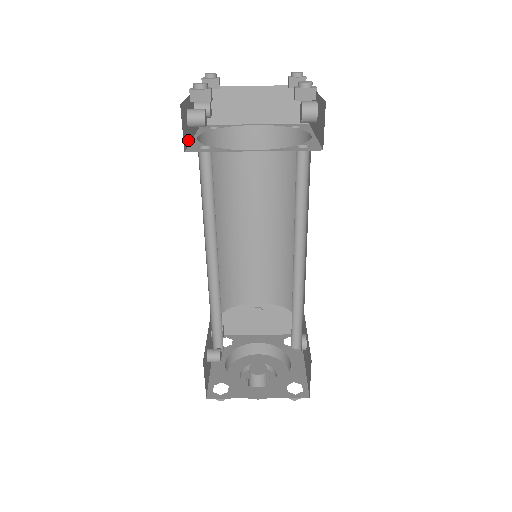
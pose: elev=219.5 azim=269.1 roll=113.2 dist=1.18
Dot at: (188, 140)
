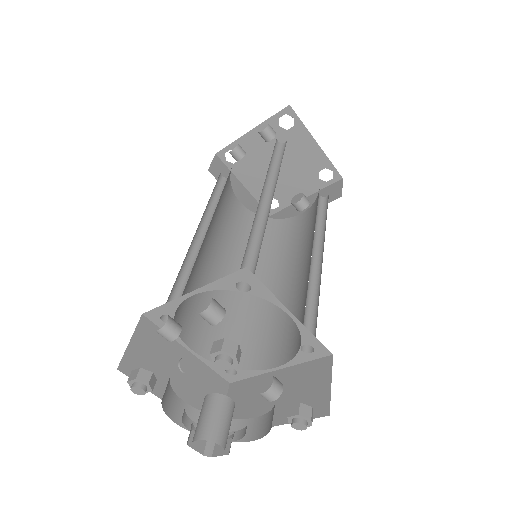
Dot at: occluded
